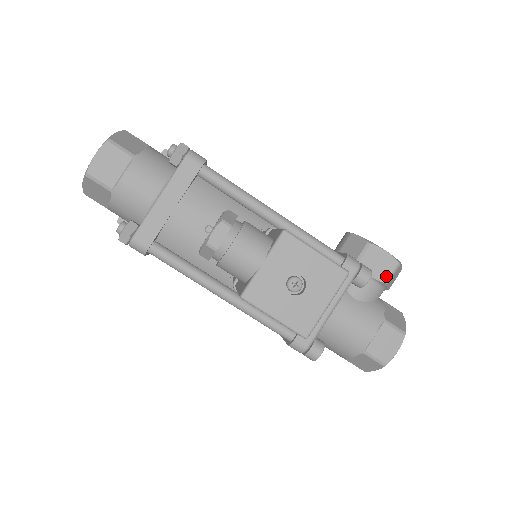
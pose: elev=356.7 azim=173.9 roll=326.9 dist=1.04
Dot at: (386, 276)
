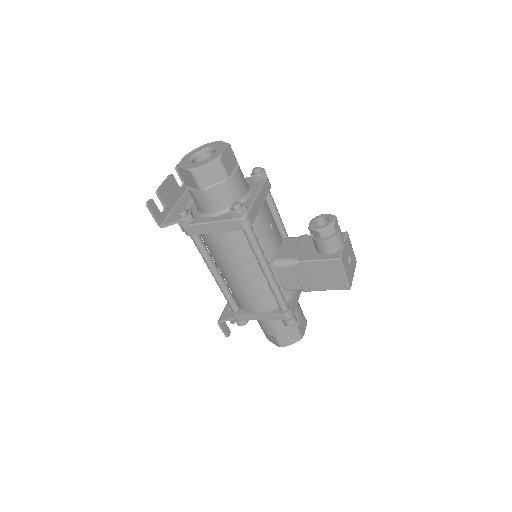
Dot at: occluded
